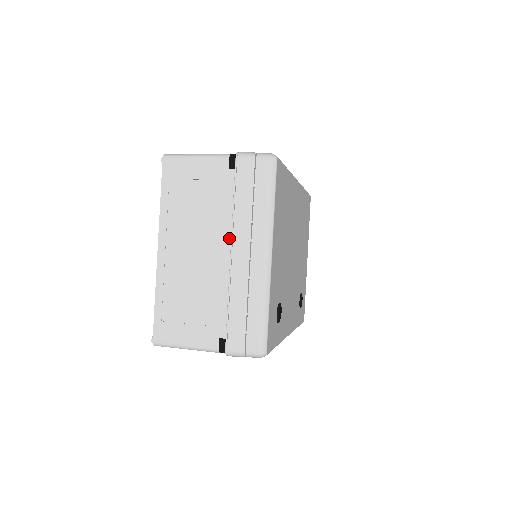
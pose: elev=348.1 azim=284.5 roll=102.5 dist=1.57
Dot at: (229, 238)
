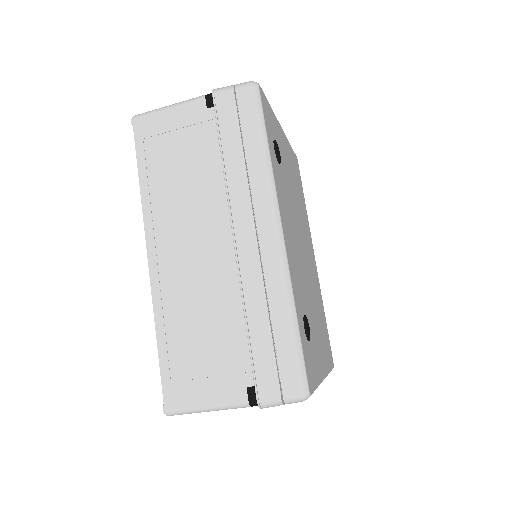
Dot at: occluded
